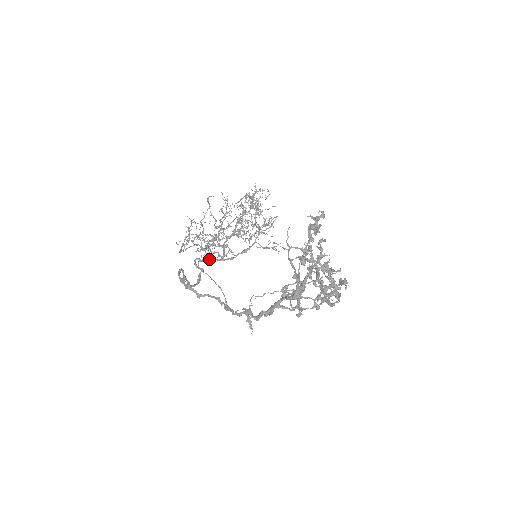
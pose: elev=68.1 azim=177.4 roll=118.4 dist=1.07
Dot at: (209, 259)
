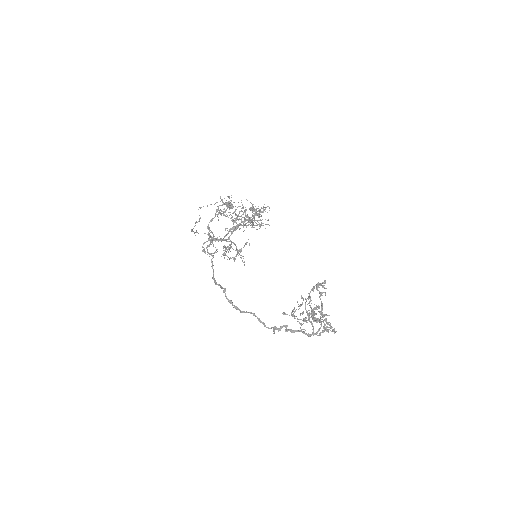
Dot at: occluded
